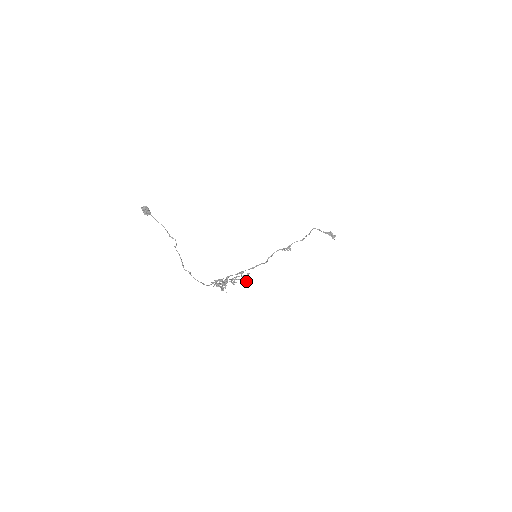
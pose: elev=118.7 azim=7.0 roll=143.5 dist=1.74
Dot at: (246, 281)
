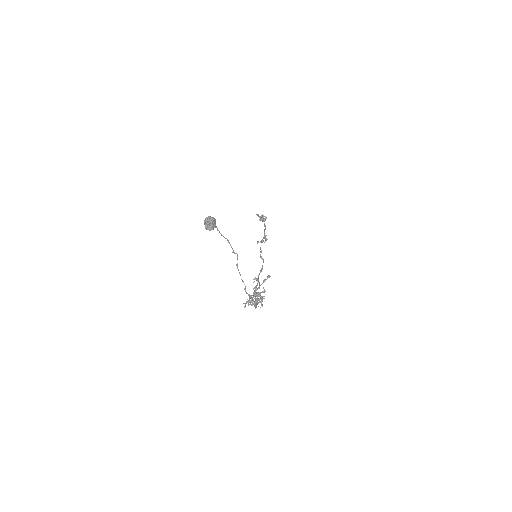
Dot at: occluded
